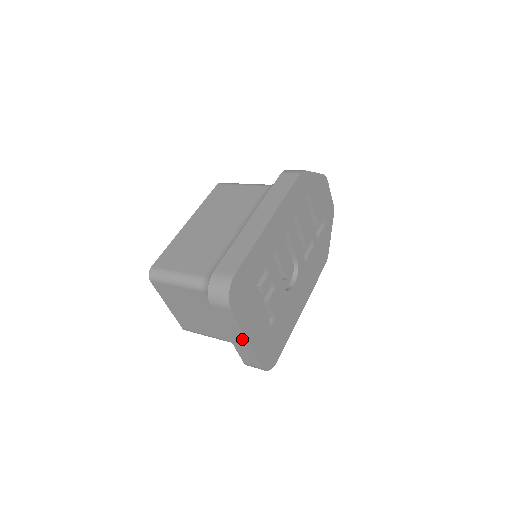
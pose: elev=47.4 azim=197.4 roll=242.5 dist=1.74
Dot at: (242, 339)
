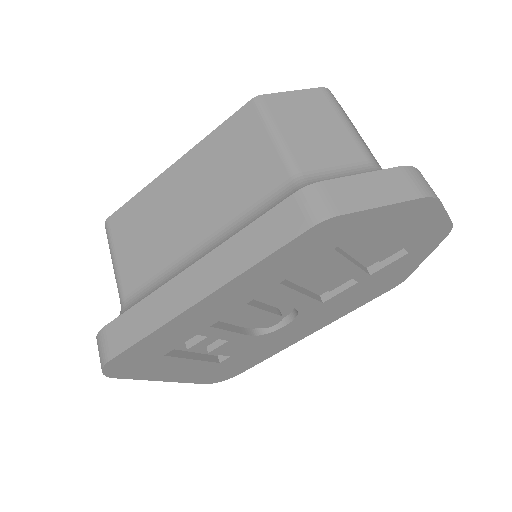
Dot at: occluded
